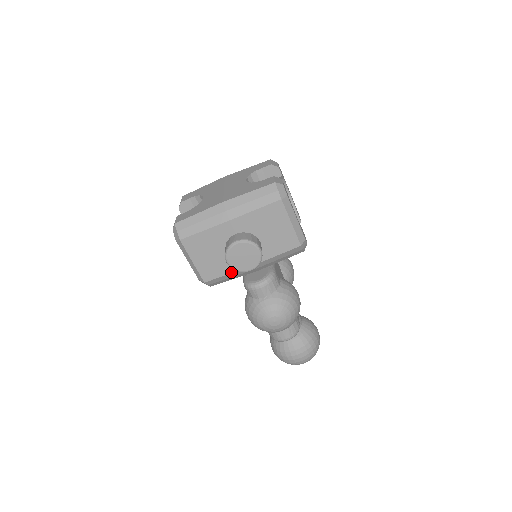
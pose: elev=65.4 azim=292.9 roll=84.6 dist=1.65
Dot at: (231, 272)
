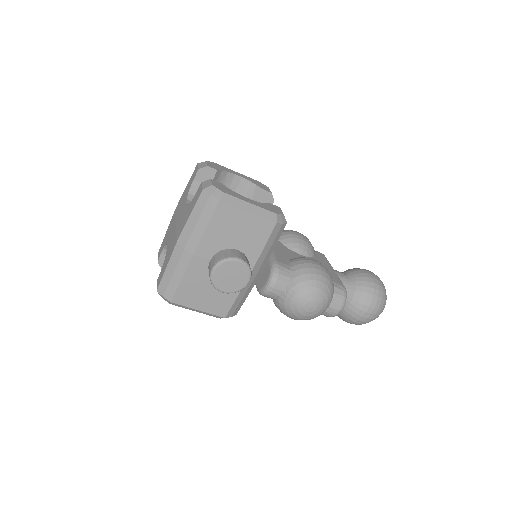
Dot at: (238, 293)
